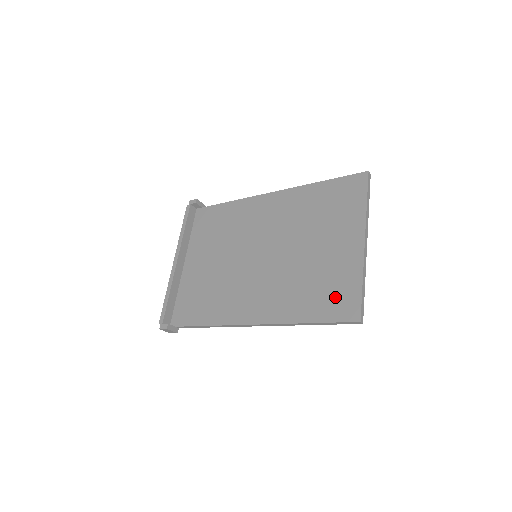
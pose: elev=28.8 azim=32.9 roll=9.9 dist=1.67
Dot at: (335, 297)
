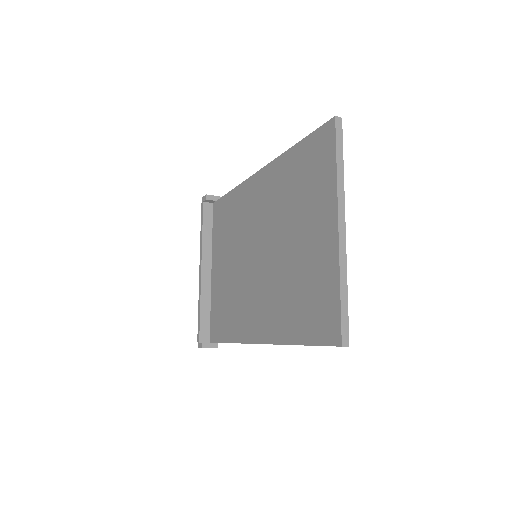
Dot at: (317, 310)
